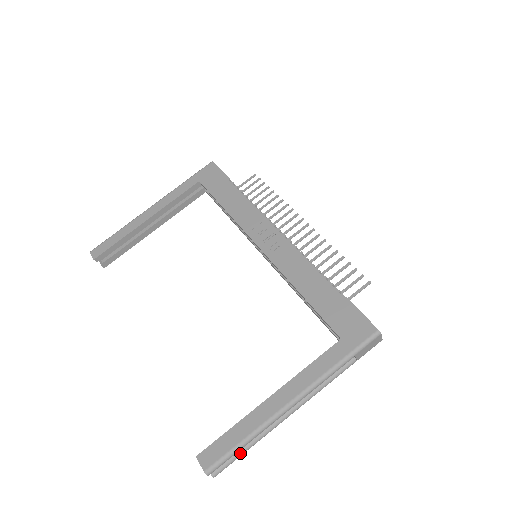
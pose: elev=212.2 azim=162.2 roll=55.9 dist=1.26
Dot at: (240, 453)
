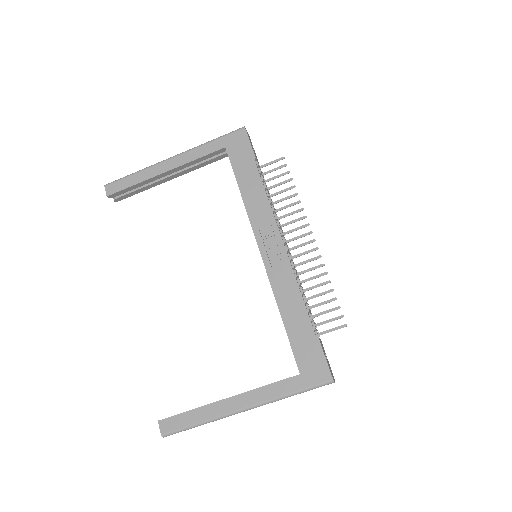
Dot at: occluded
